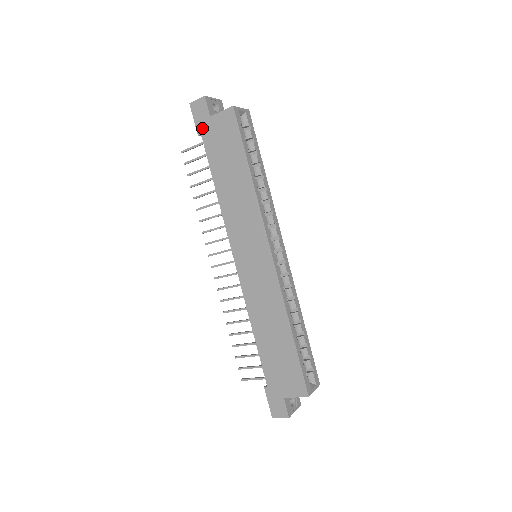
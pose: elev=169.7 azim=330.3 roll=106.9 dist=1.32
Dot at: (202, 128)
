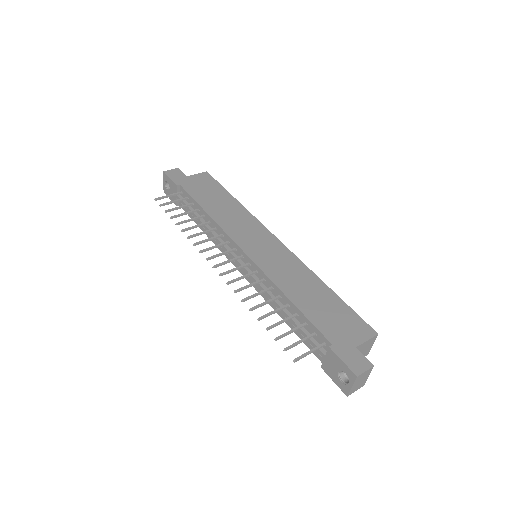
Dot at: (180, 181)
